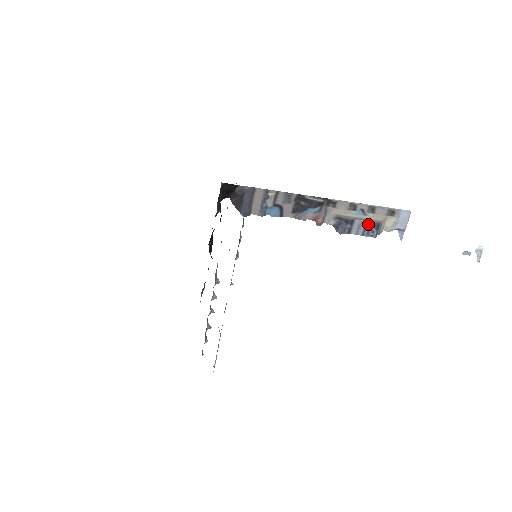
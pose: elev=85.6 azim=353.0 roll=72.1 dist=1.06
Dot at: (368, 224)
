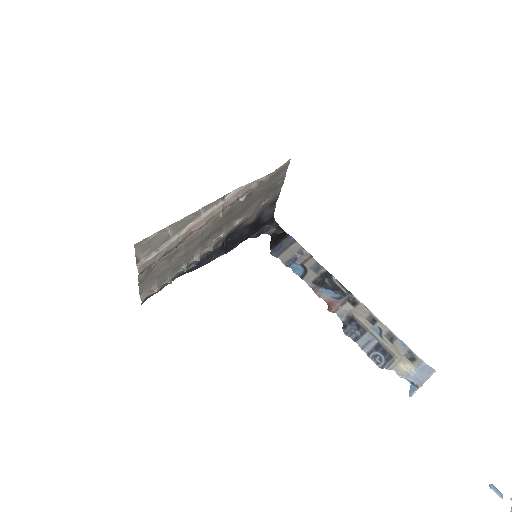
Dot at: (379, 347)
